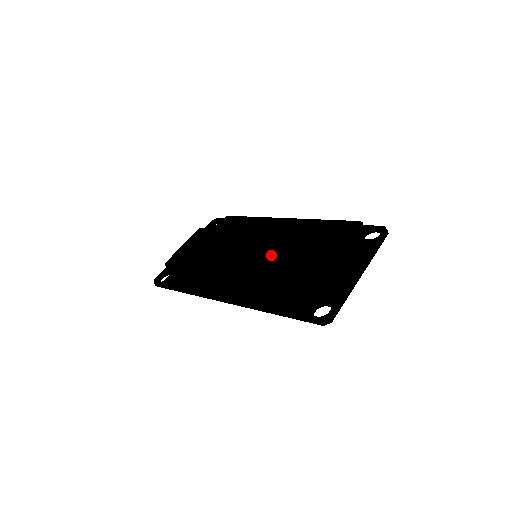
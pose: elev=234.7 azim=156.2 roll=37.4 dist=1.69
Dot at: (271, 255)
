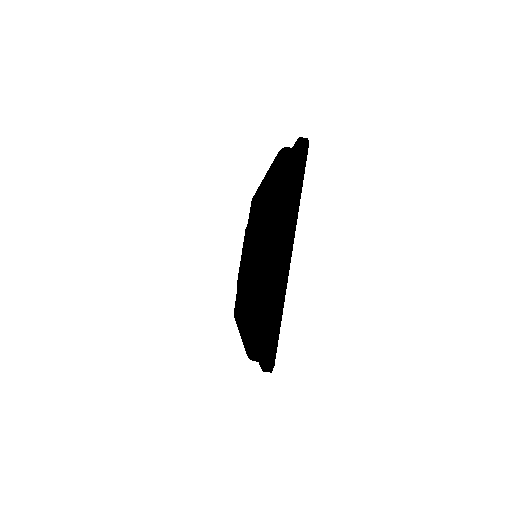
Dot at: (251, 256)
